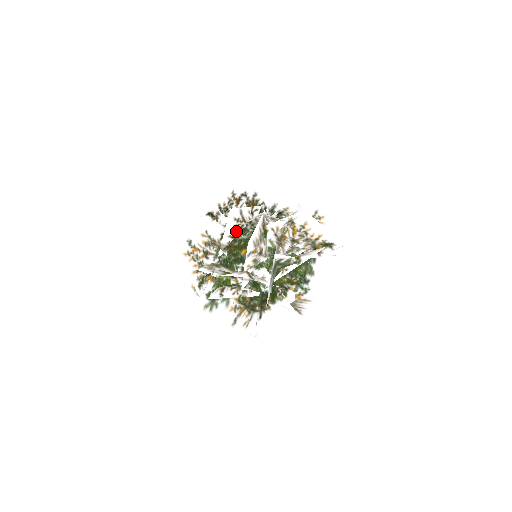
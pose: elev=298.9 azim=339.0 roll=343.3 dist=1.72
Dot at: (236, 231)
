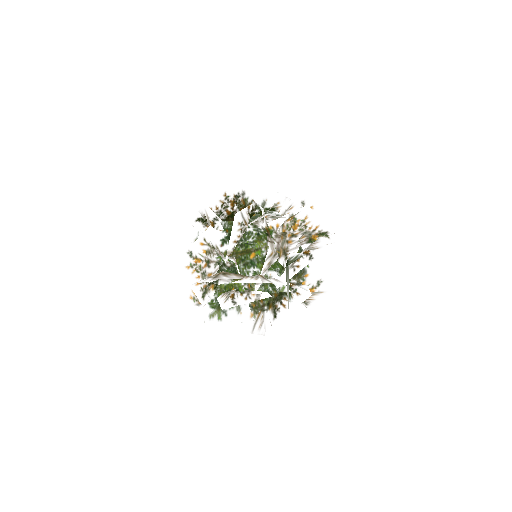
Dot at: (240, 235)
